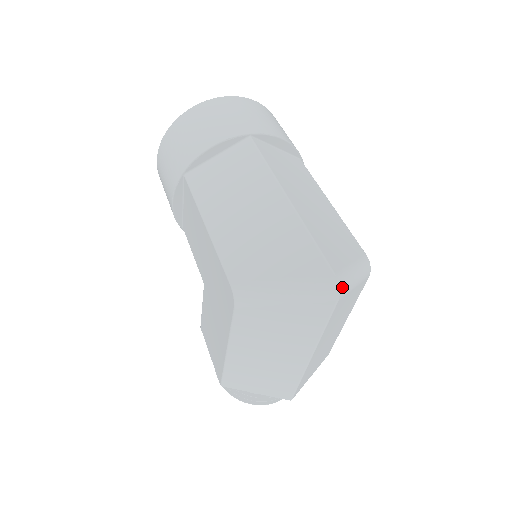
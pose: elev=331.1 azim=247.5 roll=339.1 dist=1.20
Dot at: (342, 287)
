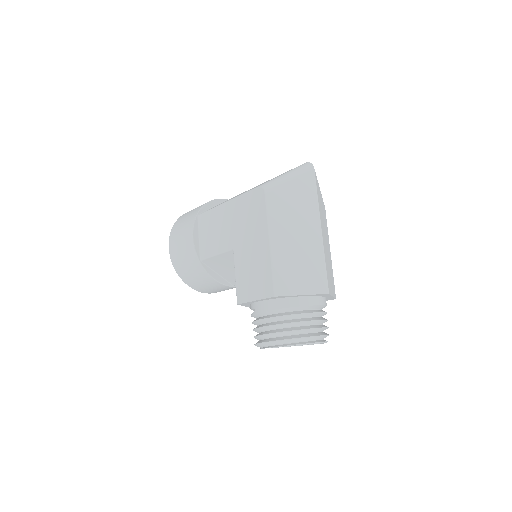
Dot at: occluded
